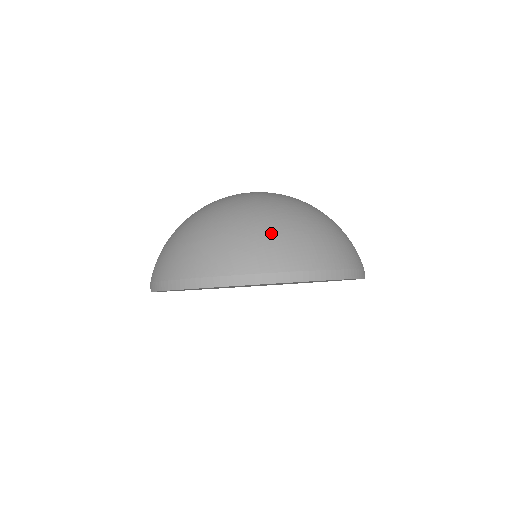
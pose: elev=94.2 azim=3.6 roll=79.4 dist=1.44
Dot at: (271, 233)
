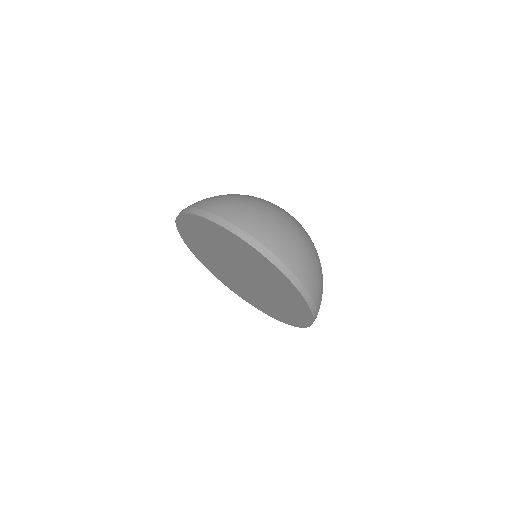
Dot at: (294, 240)
